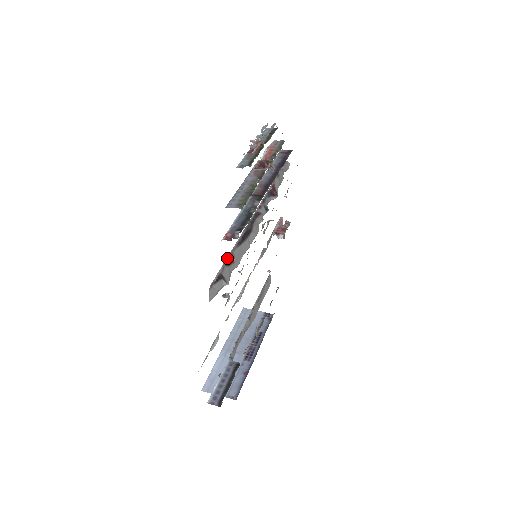
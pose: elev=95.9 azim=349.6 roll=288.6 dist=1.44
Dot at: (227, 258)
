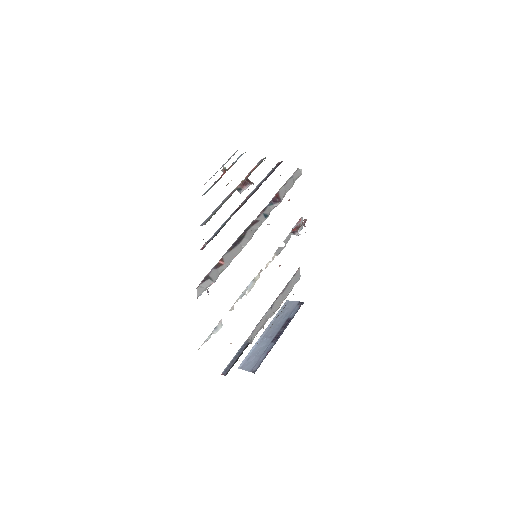
Dot at: (217, 263)
